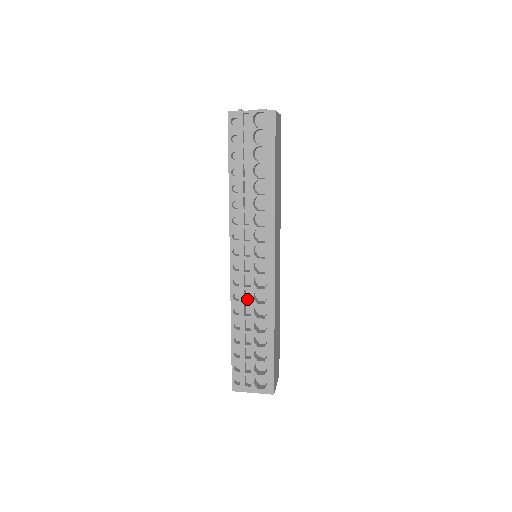
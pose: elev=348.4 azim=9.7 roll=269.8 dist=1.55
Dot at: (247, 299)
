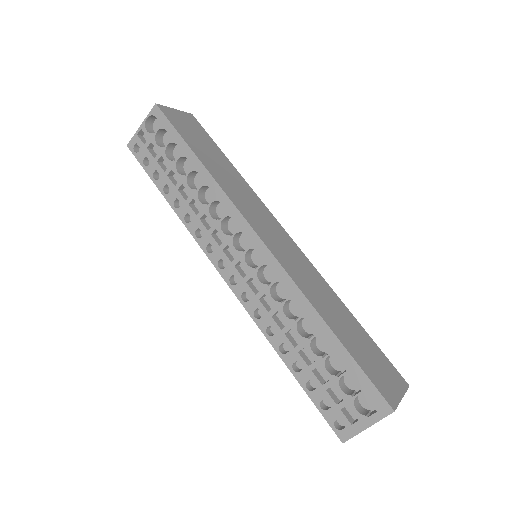
Dot at: occluded
